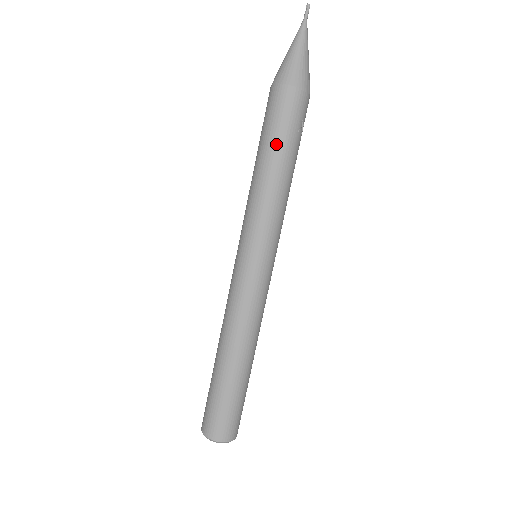
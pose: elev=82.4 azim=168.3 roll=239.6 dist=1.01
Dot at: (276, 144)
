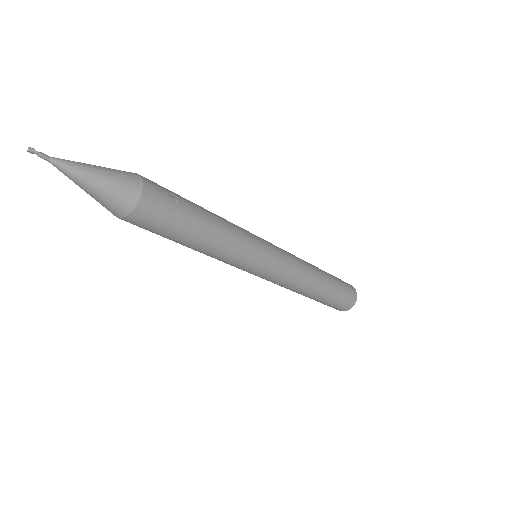
Dot at: (185, 233)
